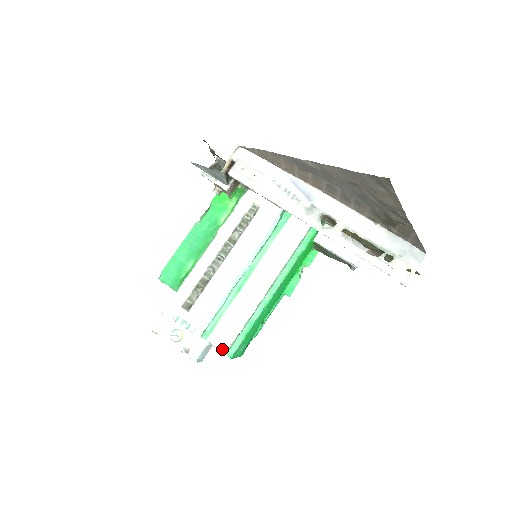
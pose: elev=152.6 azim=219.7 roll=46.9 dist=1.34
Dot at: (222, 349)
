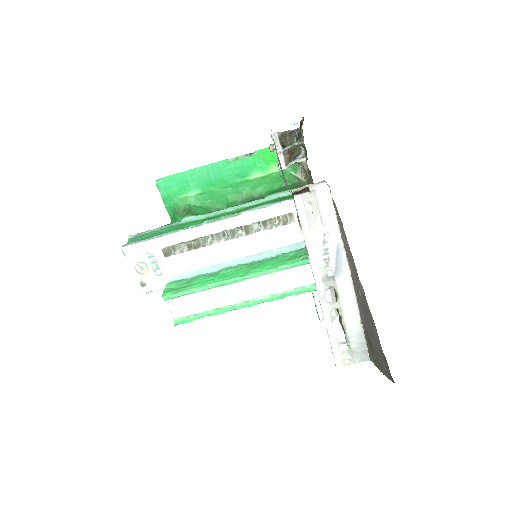
Dot at: (173, 314)
